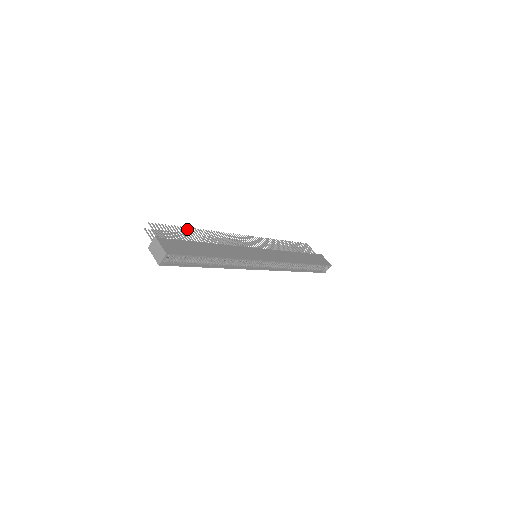
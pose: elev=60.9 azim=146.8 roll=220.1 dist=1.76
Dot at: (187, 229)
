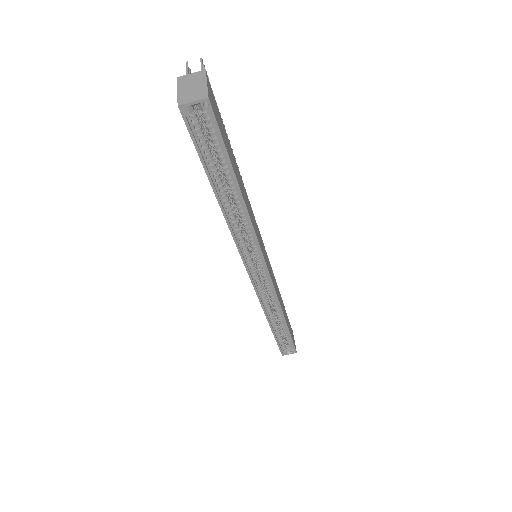
Dot at: occluded
